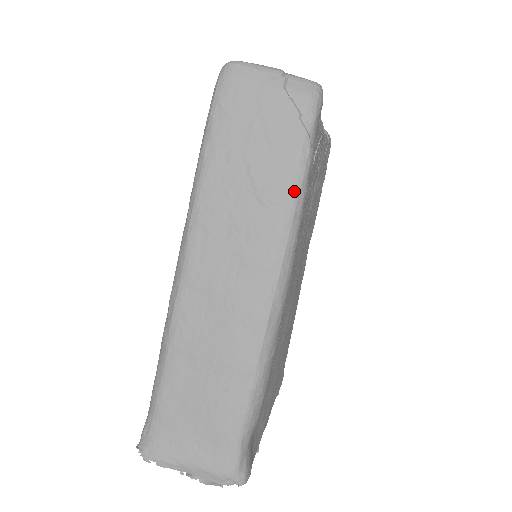
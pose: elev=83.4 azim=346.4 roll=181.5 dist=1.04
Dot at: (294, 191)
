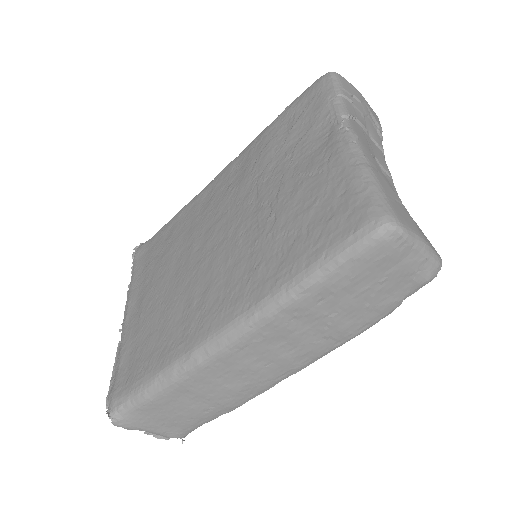
Dot at: (355, 336)
